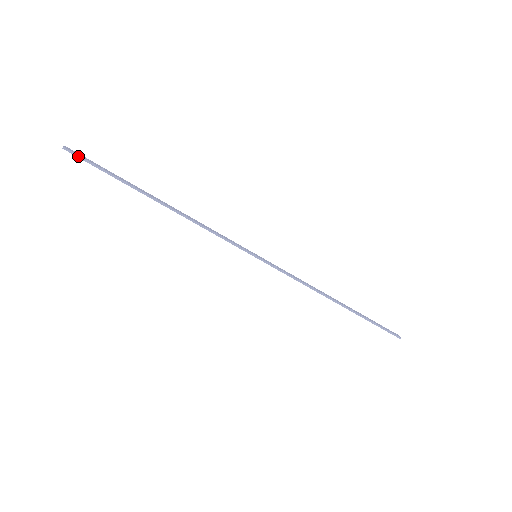
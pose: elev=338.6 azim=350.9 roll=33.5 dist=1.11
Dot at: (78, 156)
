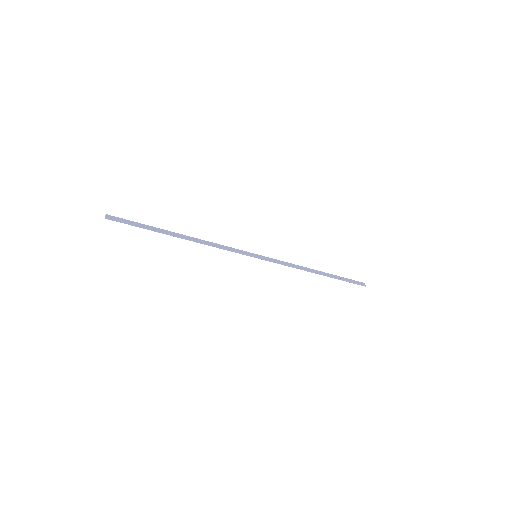
Dot at: (117, 221)
